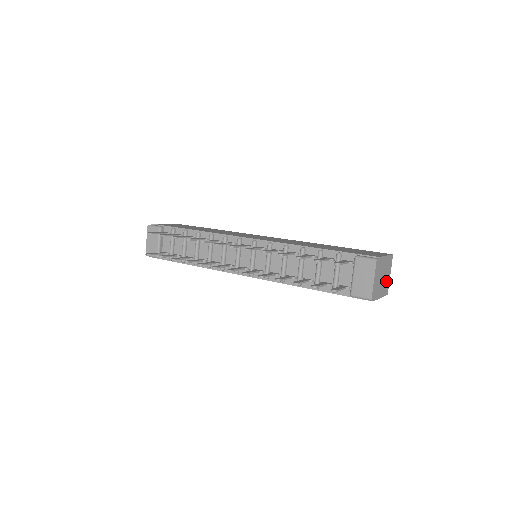
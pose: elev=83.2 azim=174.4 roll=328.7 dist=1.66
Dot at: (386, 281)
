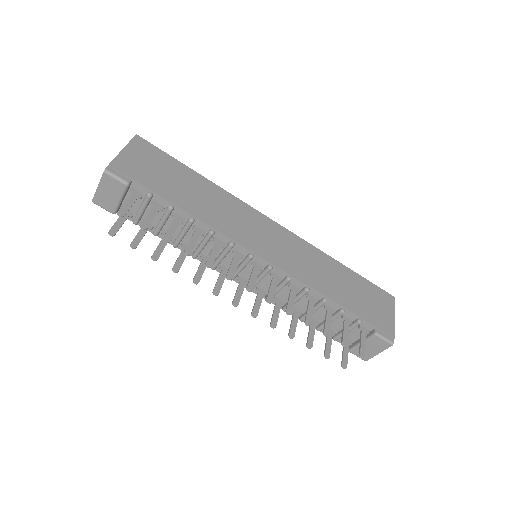
Dot at: occluded
